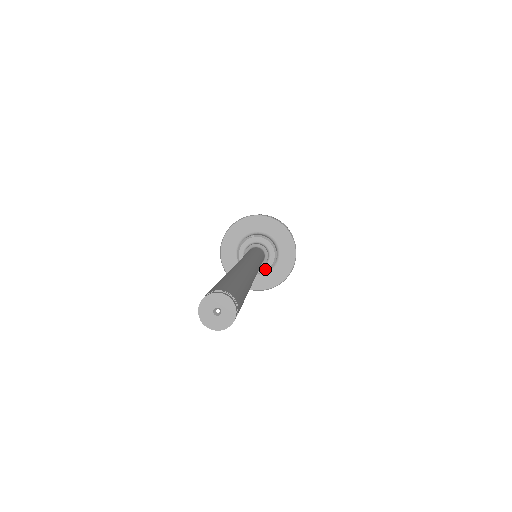
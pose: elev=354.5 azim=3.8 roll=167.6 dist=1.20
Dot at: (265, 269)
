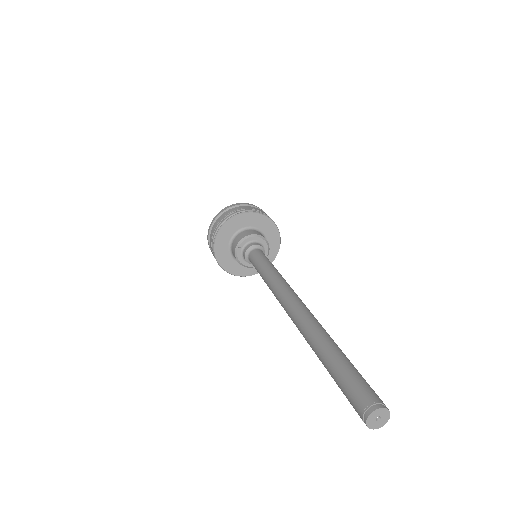
Dot at: (267, 253)
